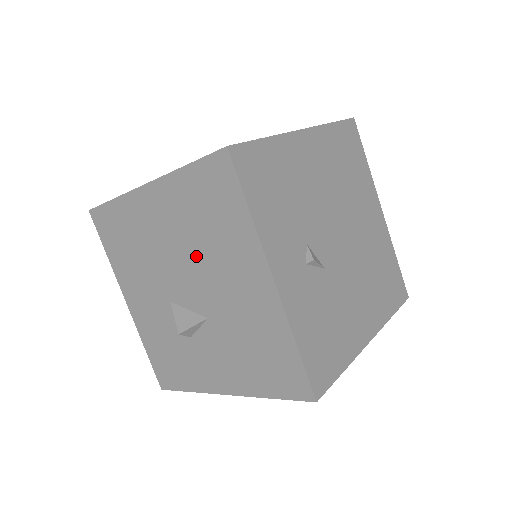
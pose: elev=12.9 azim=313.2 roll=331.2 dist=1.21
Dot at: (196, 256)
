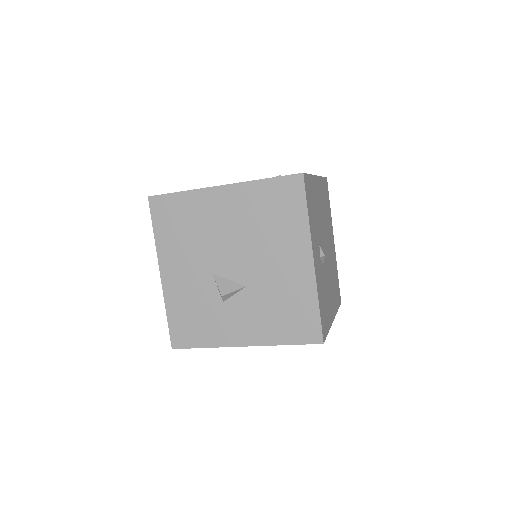
Dot at: (252, 240)
